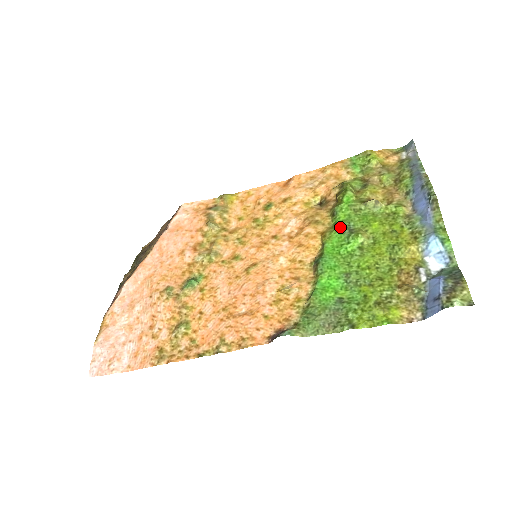
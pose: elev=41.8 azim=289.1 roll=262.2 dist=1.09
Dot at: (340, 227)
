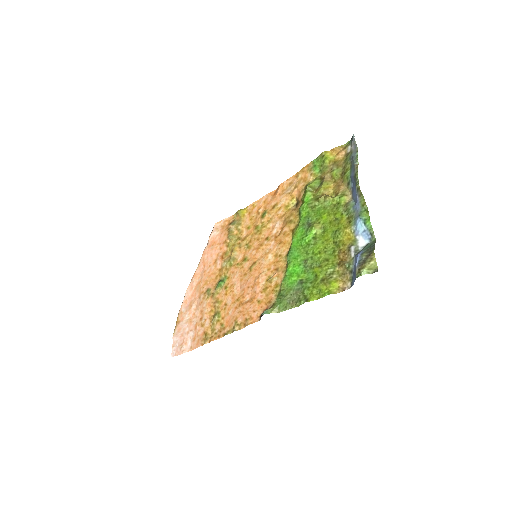
Dot at: (302, 223)
